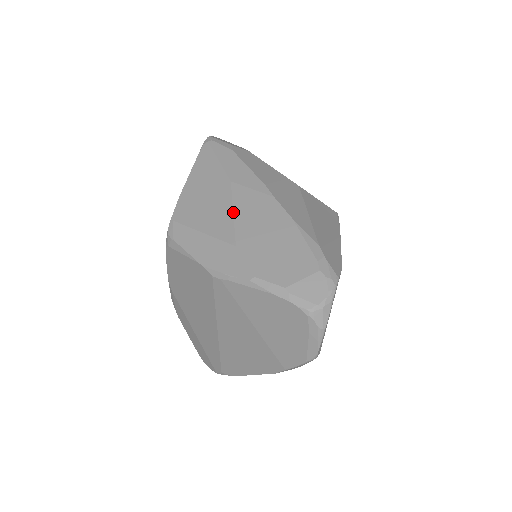
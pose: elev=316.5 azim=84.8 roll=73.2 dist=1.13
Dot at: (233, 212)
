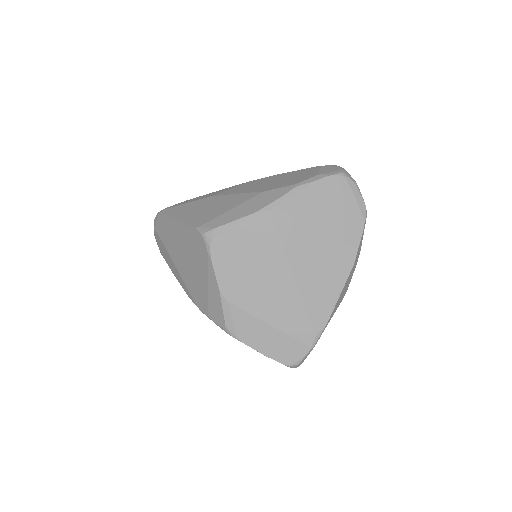
Dot at: (237, 194)
